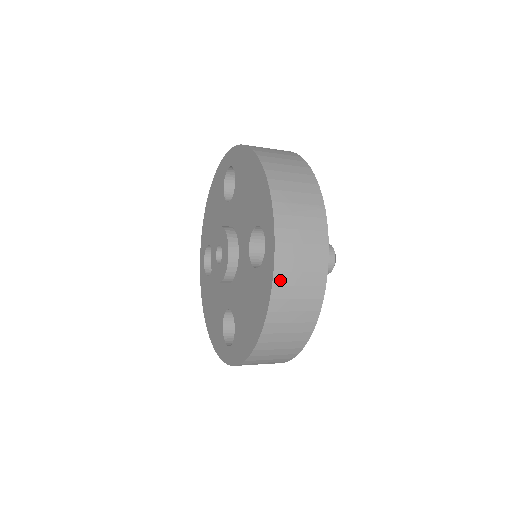
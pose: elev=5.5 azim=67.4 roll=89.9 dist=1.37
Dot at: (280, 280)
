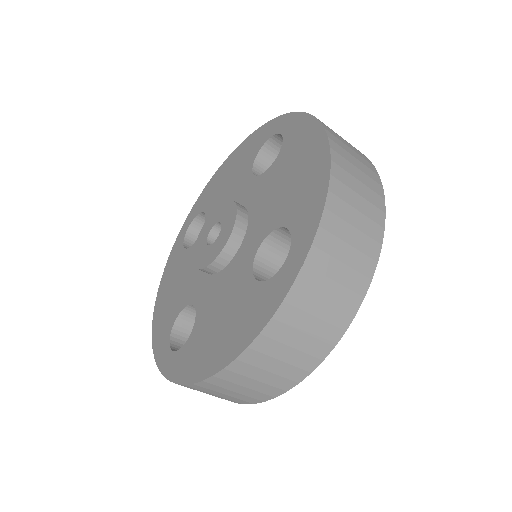
Dot at: occluded
